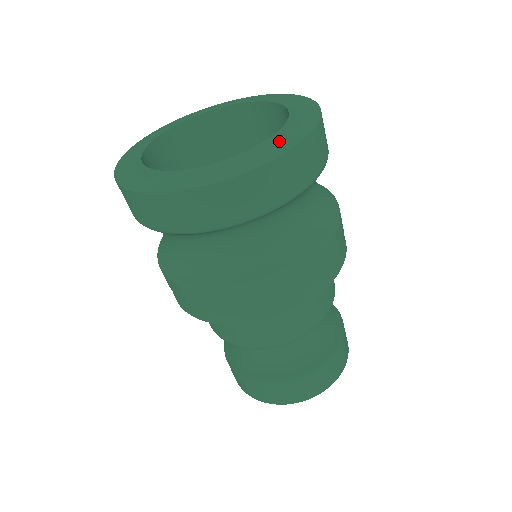
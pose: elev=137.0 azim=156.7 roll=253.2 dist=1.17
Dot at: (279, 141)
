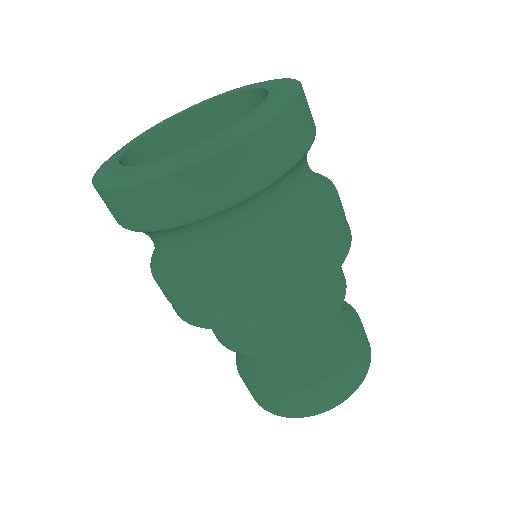
Dot at: (155, 167)
